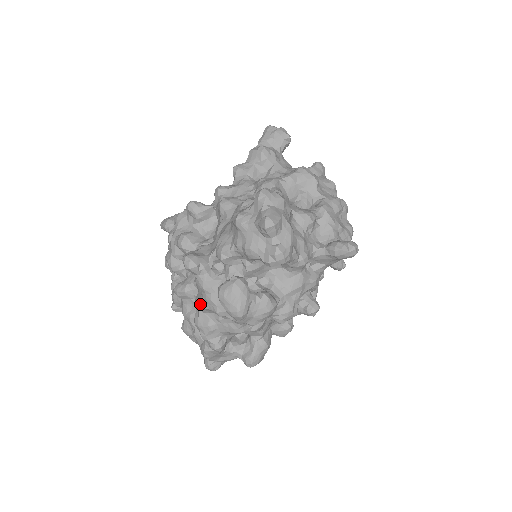
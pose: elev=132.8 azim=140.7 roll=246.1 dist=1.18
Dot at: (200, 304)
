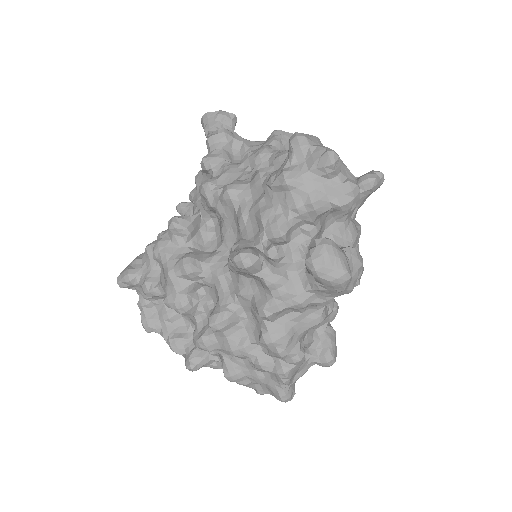
Dot at: (271, 309)
